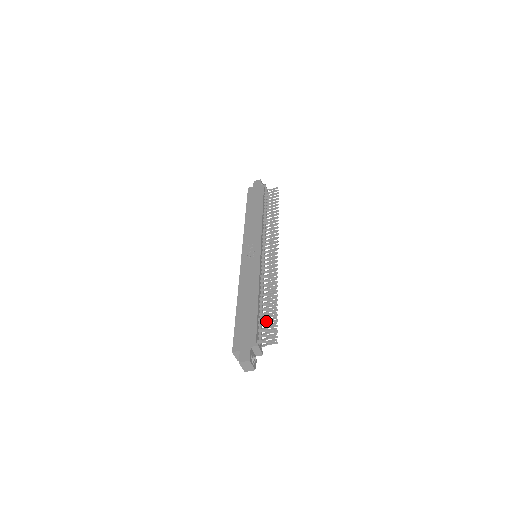
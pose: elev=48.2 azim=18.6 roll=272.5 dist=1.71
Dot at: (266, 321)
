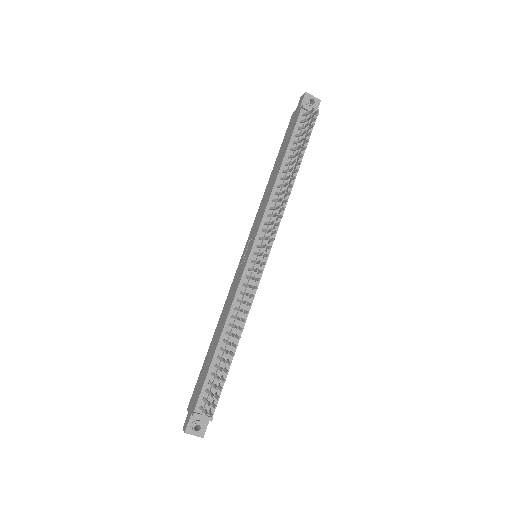
Dot at: (221, 376)
